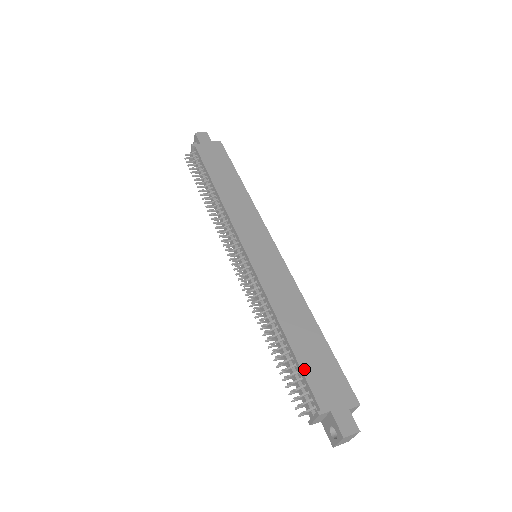
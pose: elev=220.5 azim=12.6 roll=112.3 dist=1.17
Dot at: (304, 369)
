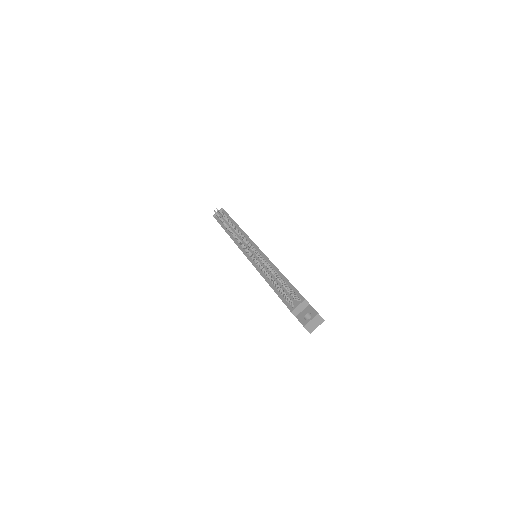
Dot at: occluded
